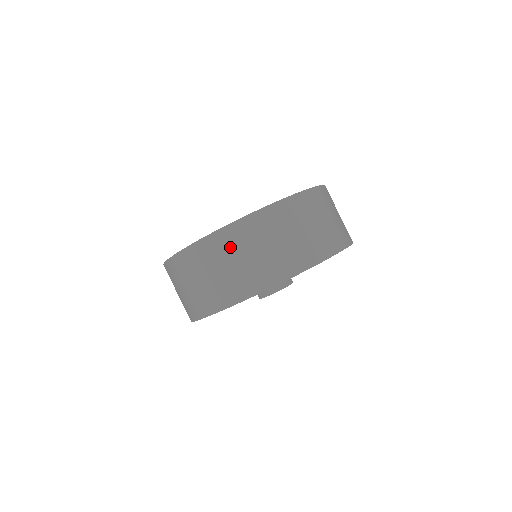
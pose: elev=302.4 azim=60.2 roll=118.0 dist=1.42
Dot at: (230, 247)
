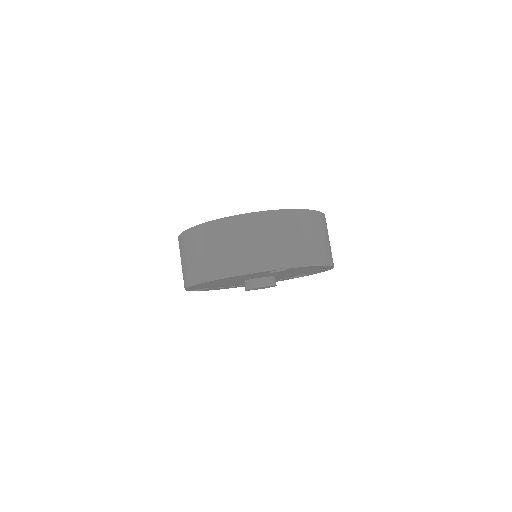
Dot at: (213, 237)
